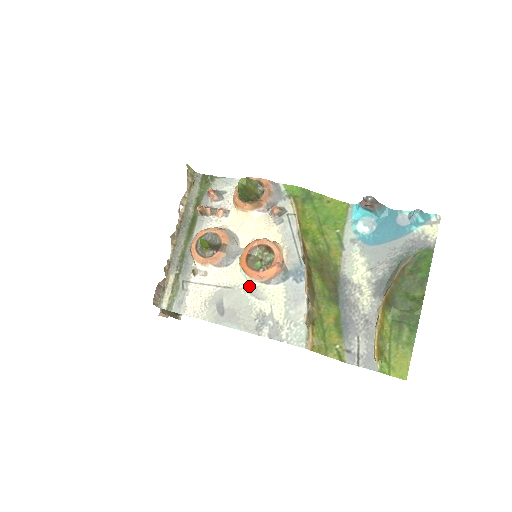
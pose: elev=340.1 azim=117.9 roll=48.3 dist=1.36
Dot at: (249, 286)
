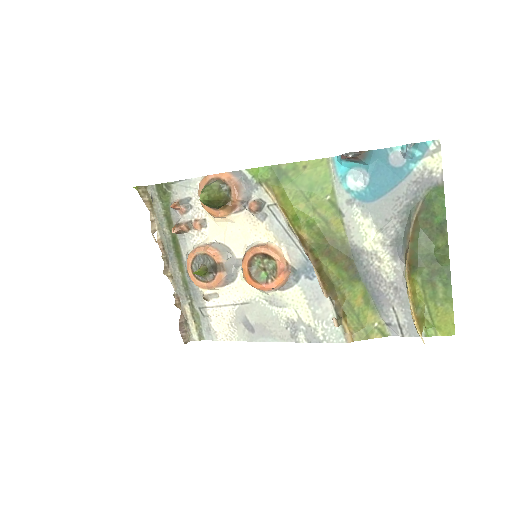
Dot at: (265, 297)
